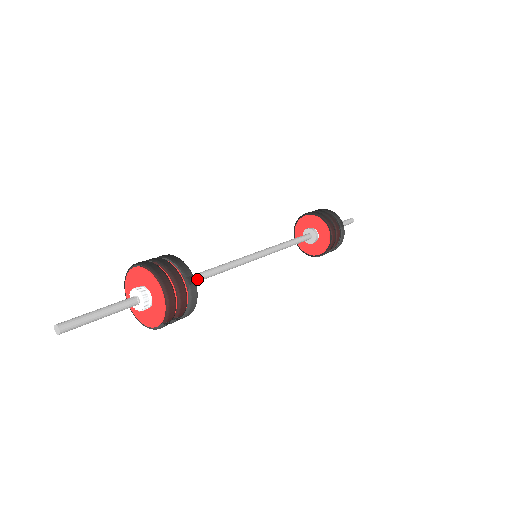
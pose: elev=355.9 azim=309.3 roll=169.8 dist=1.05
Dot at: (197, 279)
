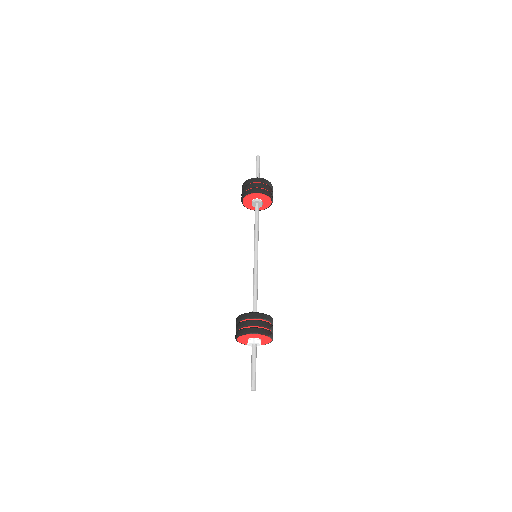
Dot at: occluded
